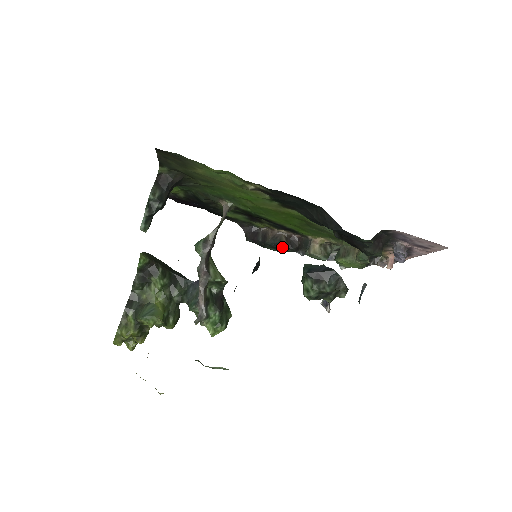
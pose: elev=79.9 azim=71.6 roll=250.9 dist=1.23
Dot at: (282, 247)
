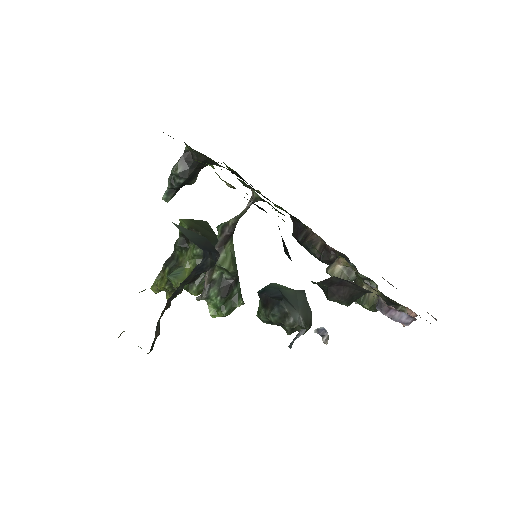
Dot at: (313, 255)
